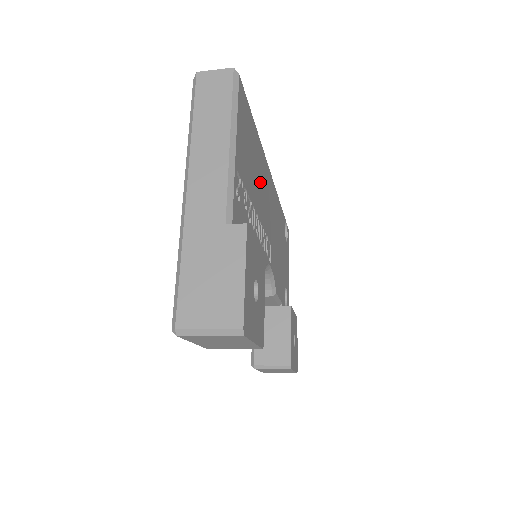
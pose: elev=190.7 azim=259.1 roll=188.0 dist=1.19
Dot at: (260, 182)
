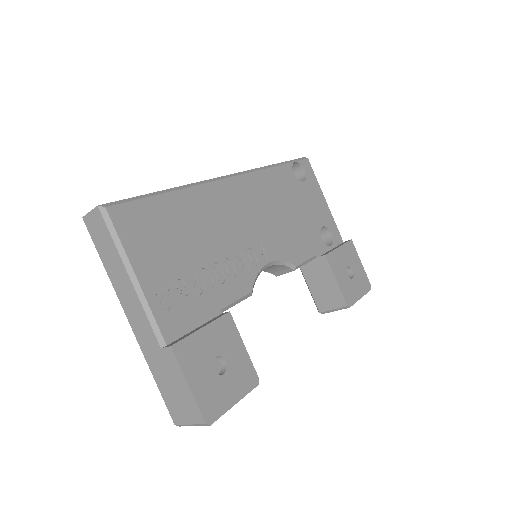
Dot at: (205, 226)
